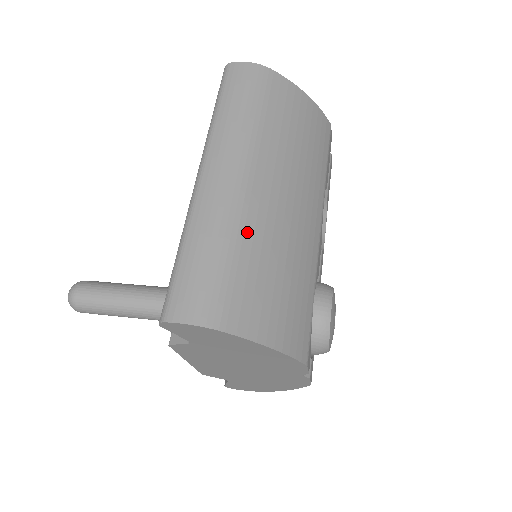
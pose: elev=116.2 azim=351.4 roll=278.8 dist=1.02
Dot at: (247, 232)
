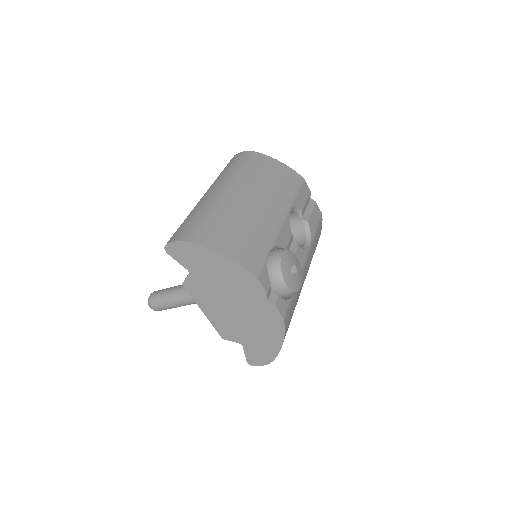
Dot at: (220, 209)
